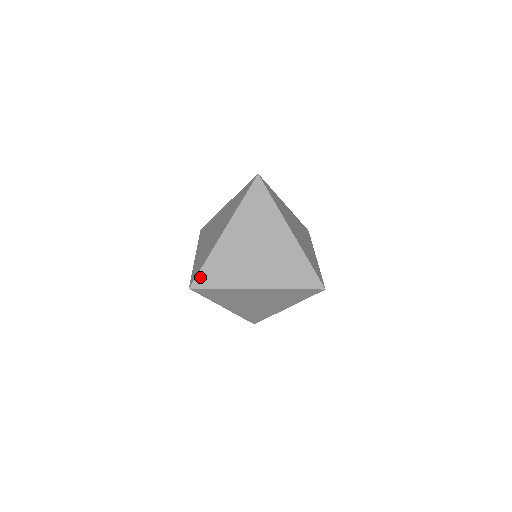
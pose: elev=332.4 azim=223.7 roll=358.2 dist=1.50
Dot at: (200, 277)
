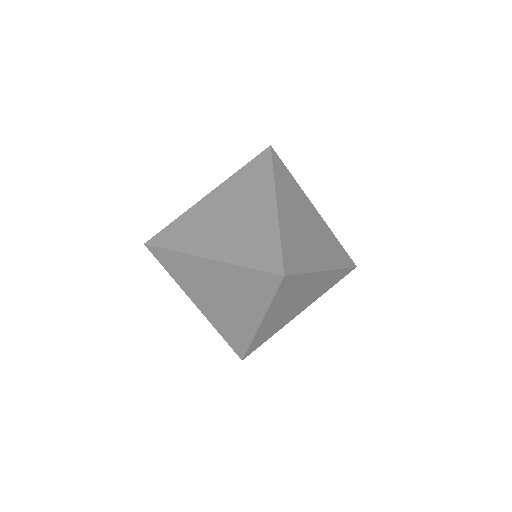
Dot at: occluded
